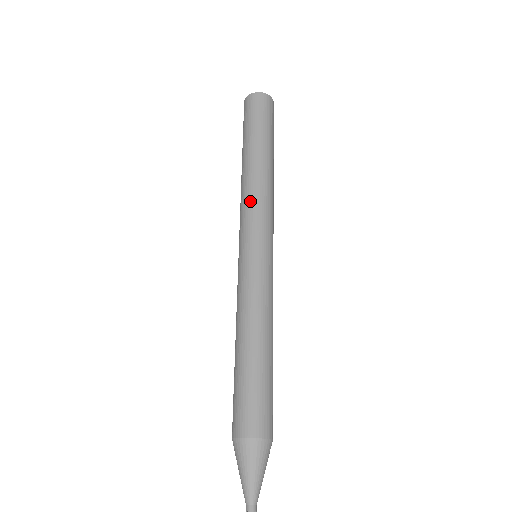
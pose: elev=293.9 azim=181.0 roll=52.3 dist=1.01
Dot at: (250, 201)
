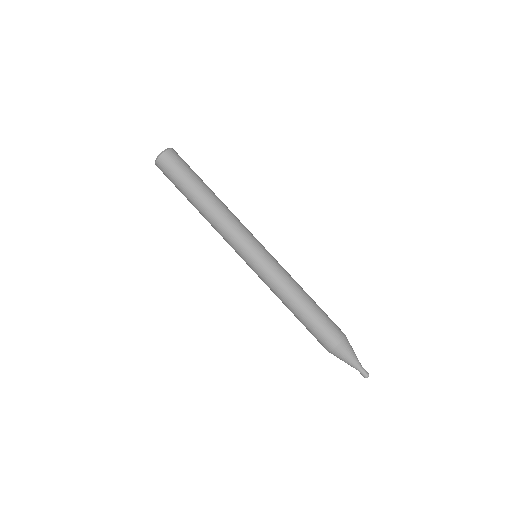
Dot at: (227, 231)
